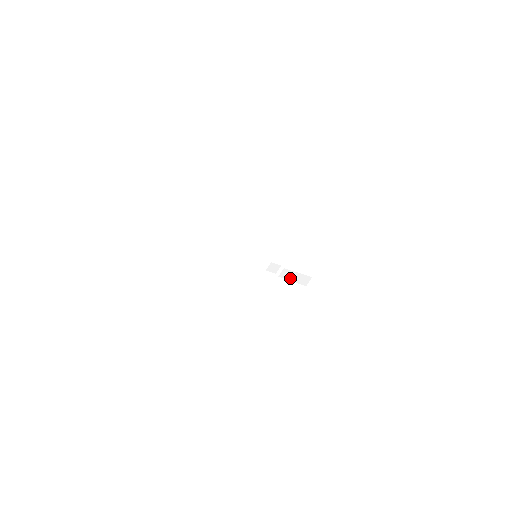
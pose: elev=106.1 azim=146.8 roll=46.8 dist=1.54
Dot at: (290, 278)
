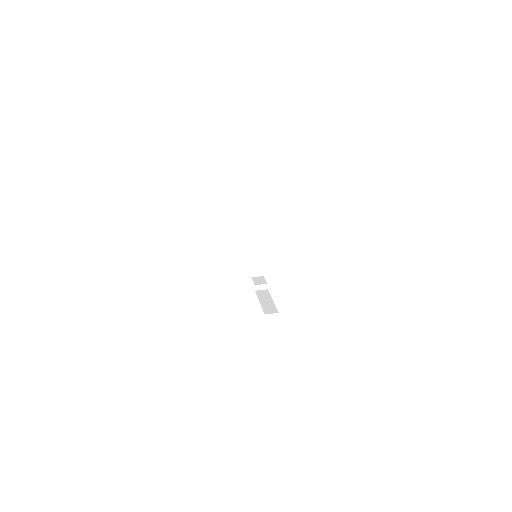
Dot at: (261, 299)
